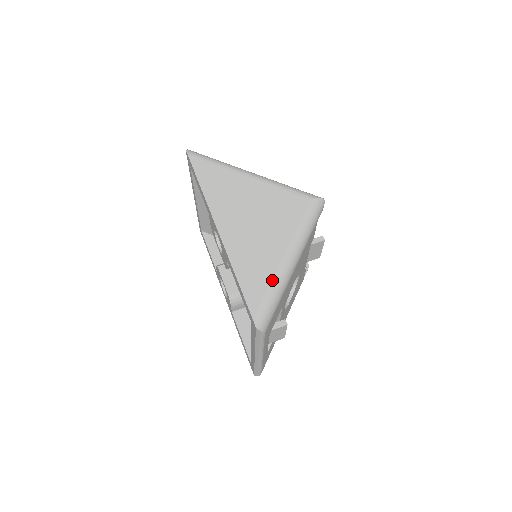
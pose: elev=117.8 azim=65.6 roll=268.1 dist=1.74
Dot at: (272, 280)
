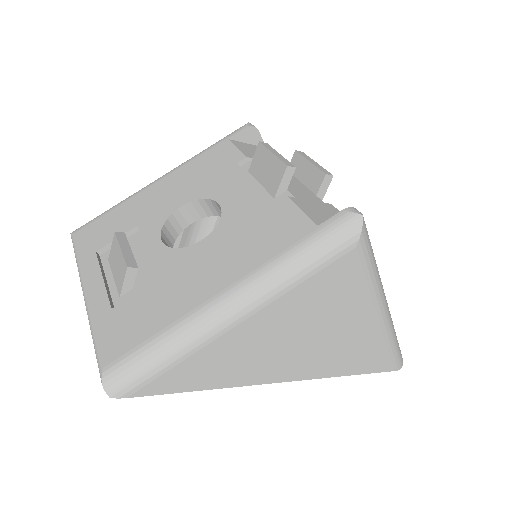
Dot at: (387, 343)
